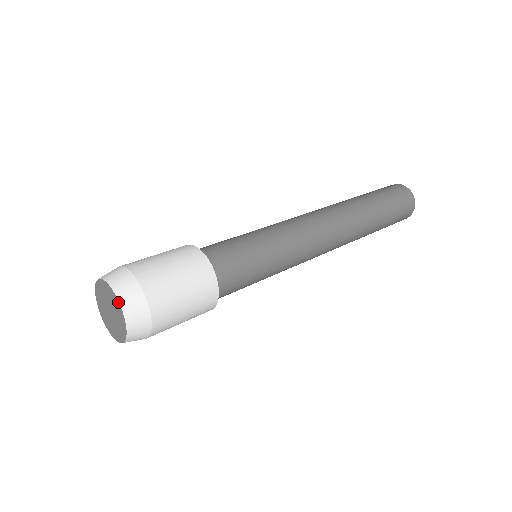
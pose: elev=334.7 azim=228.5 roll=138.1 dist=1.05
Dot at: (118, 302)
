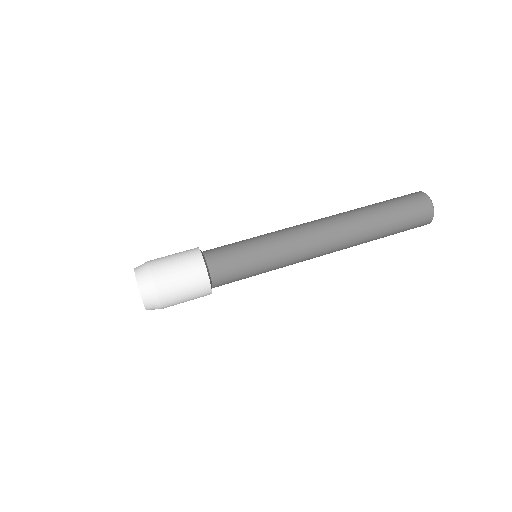
Dot at: (136, 279)
